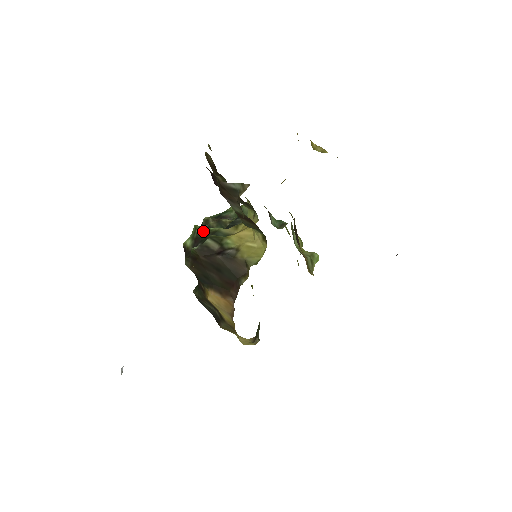
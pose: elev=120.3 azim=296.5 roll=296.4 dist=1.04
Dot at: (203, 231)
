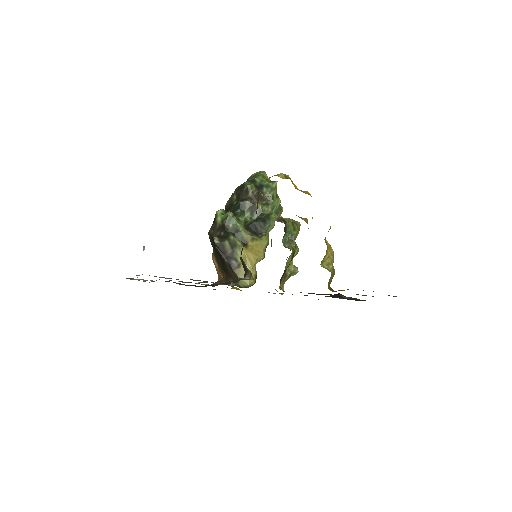
Dot at: (231, 222)
